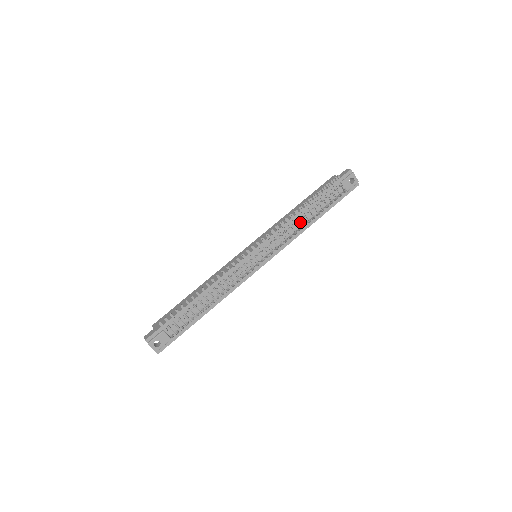
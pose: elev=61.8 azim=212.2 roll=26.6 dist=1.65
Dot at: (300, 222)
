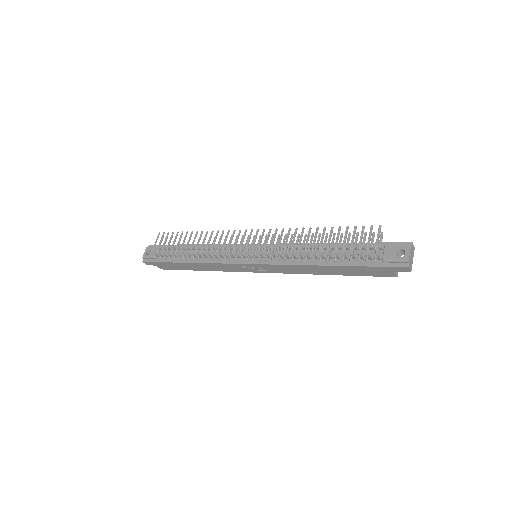
Dot at: (312, 253)
